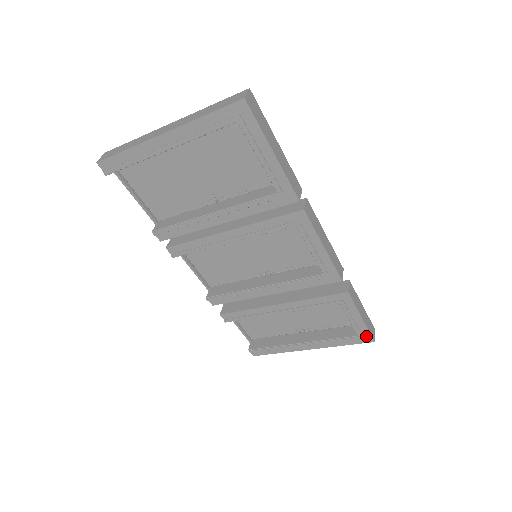
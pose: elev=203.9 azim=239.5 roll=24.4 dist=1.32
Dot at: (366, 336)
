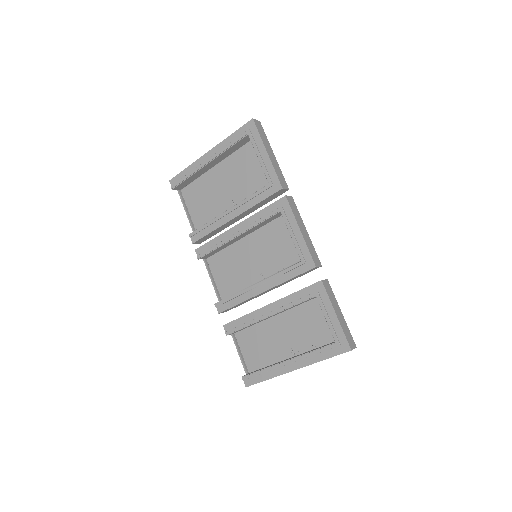
Dot at: (343, 342)
